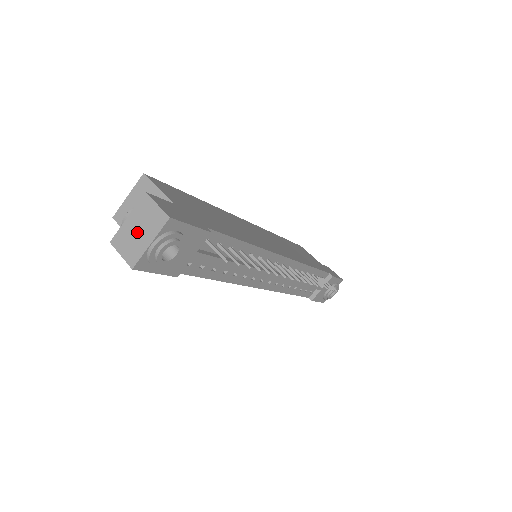
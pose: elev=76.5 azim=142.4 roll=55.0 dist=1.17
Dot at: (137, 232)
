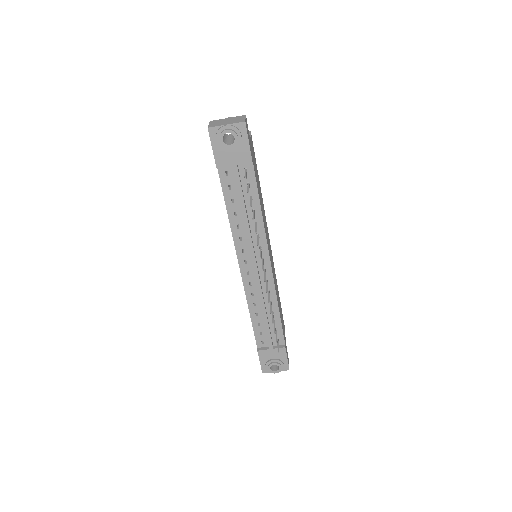
Dot at: (226, 121)
